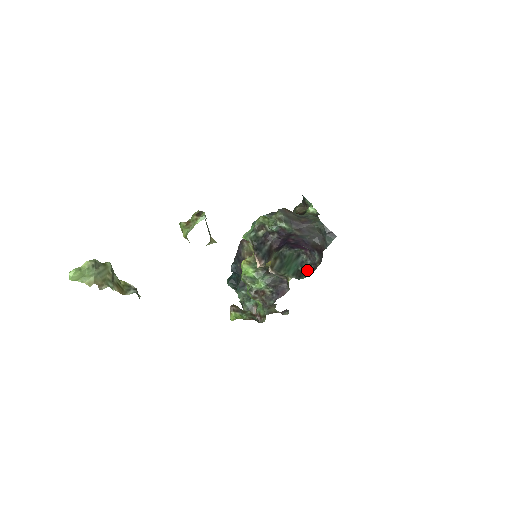
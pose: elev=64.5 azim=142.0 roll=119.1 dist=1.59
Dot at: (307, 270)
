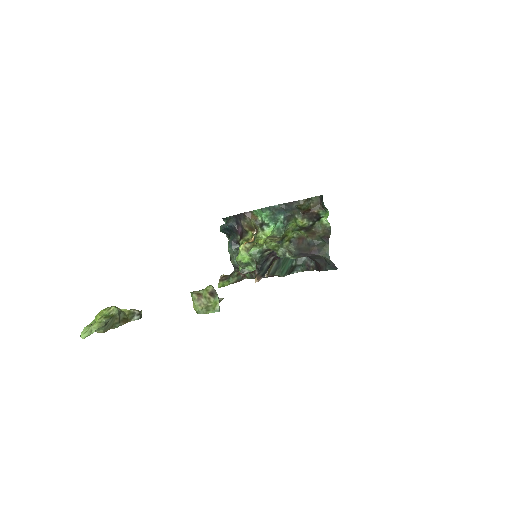
Dot at: (300, 265)
